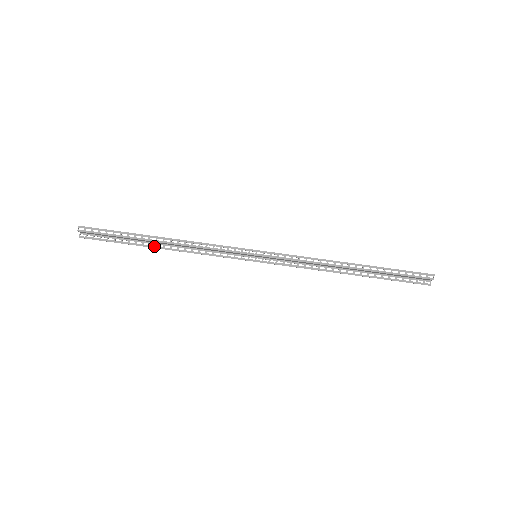
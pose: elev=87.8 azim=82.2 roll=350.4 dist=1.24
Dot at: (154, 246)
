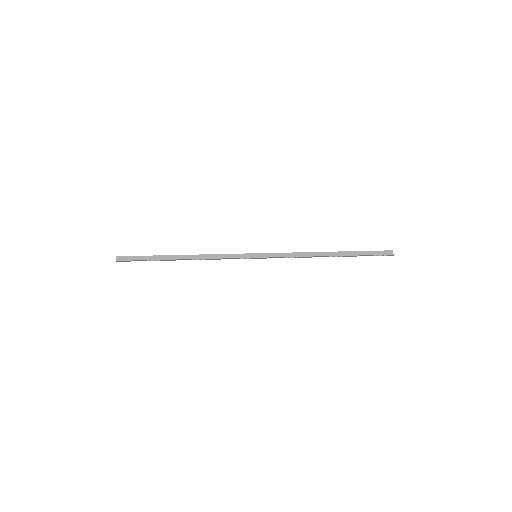
Dot at: (175, 260)
